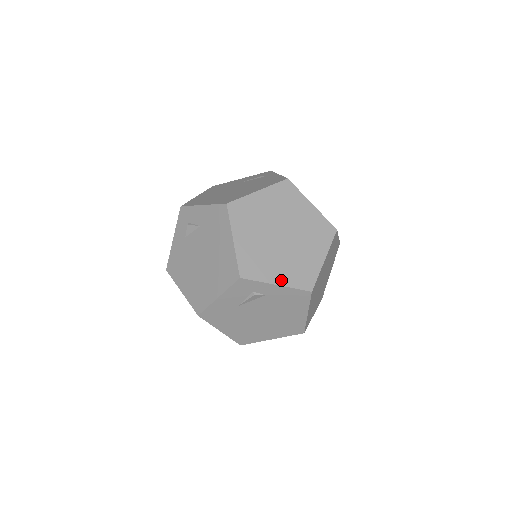
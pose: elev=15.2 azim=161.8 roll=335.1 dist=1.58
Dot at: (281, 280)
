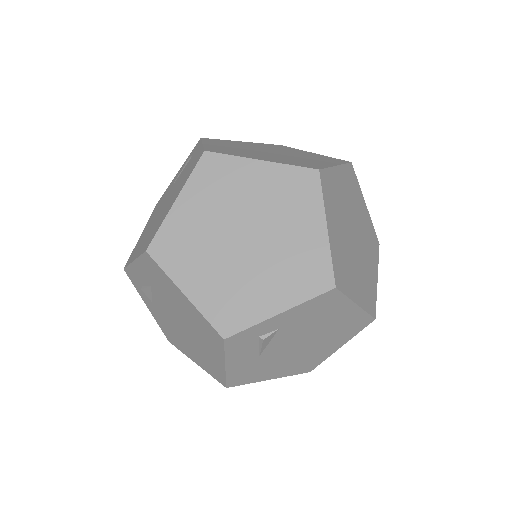
Dot at: (281, 303)
